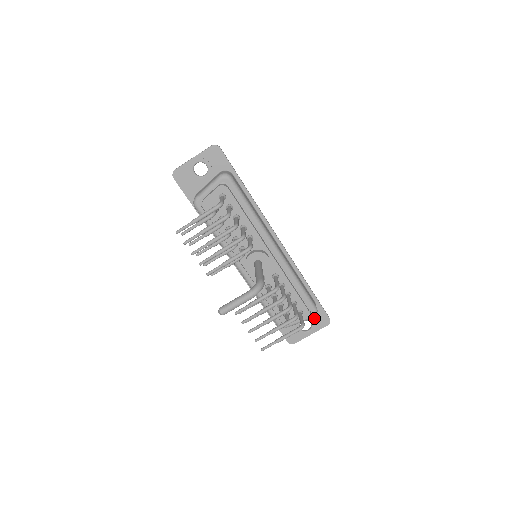
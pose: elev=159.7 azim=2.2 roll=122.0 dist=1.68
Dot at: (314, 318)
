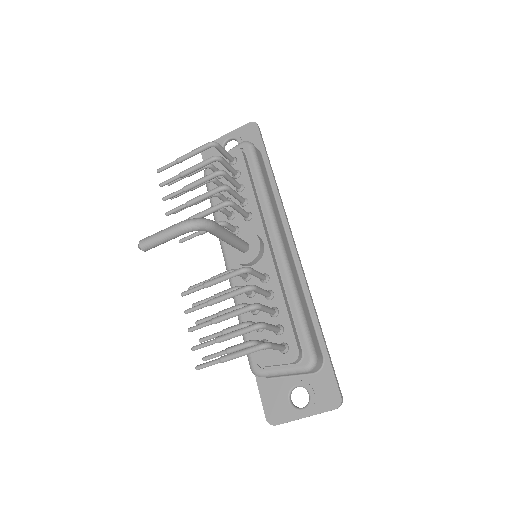
Dot at: (316, 387)
